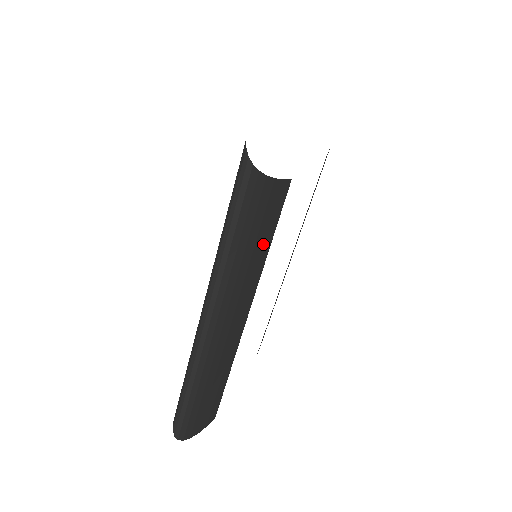
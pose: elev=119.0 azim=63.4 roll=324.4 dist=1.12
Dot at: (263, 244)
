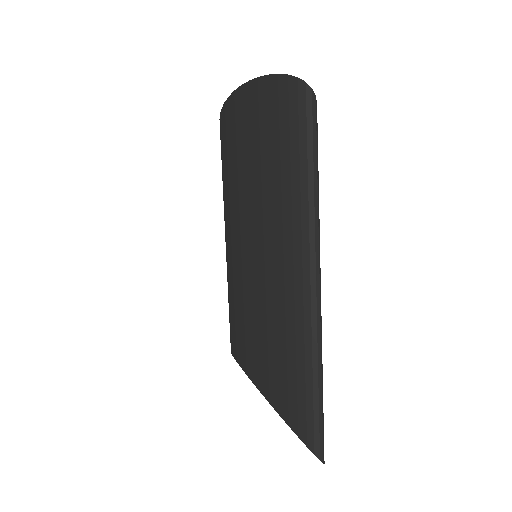
Dot at: occluded
